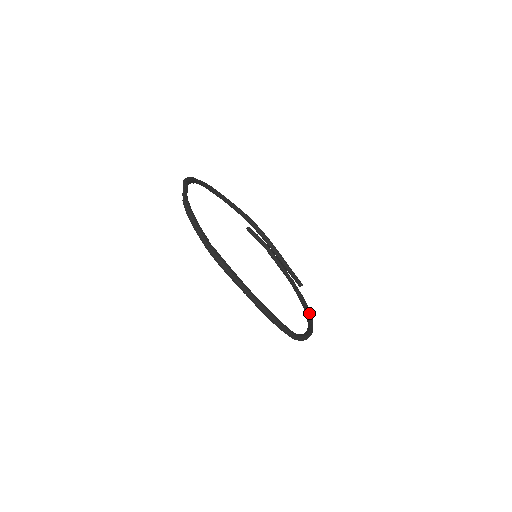
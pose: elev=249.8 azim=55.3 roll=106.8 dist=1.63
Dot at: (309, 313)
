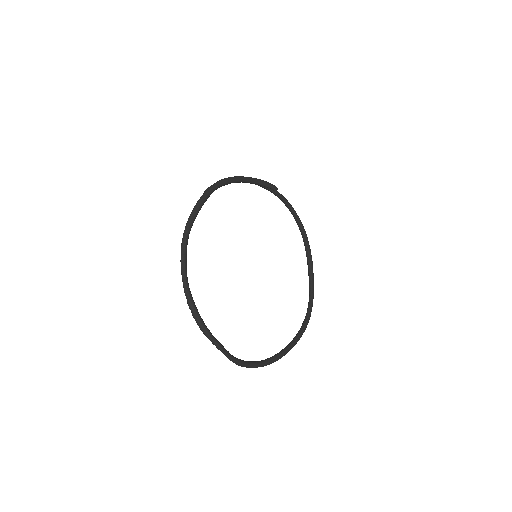
Dot at: (294, 214)
